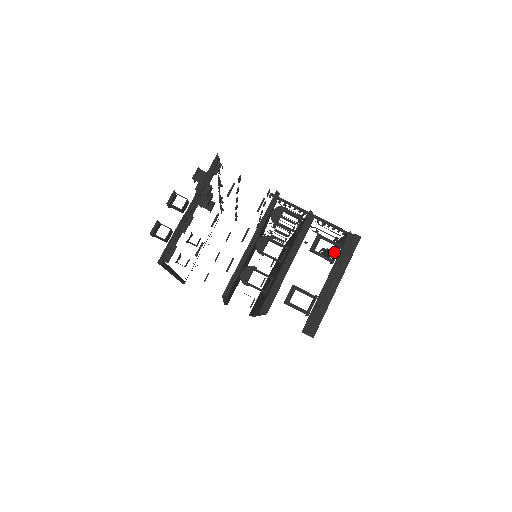
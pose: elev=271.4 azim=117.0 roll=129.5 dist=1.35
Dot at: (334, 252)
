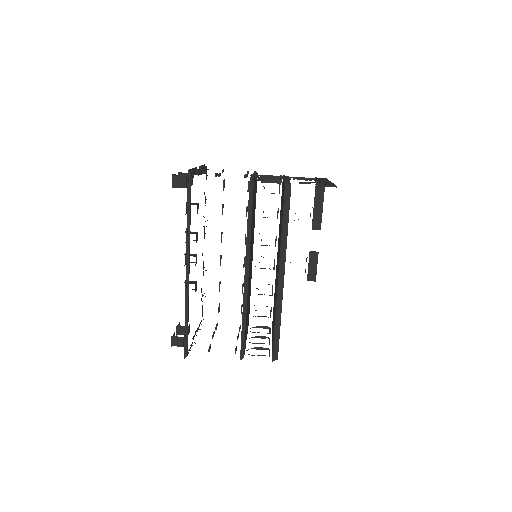
Dot at: (316, 252)
